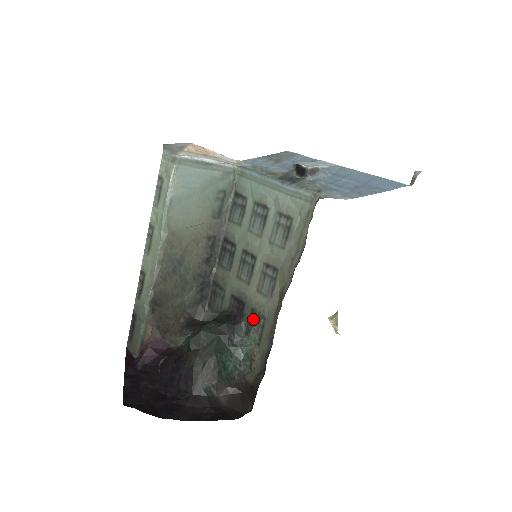
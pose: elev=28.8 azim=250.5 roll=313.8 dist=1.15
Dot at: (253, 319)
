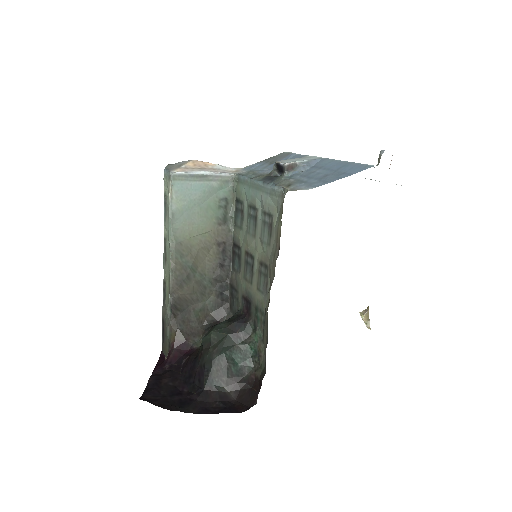
Dot at: (257, 316)
